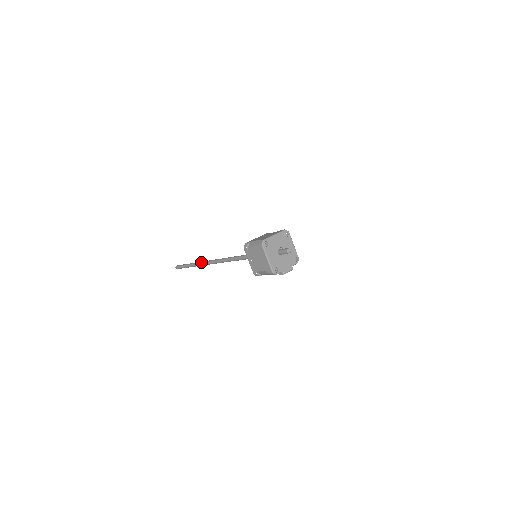
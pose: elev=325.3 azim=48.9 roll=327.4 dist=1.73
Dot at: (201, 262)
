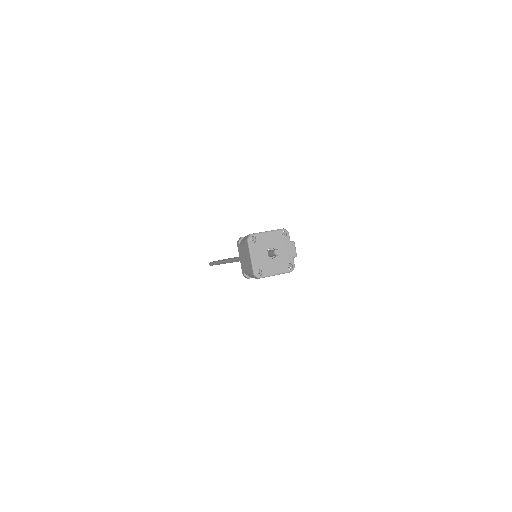
Dot at: occluded
